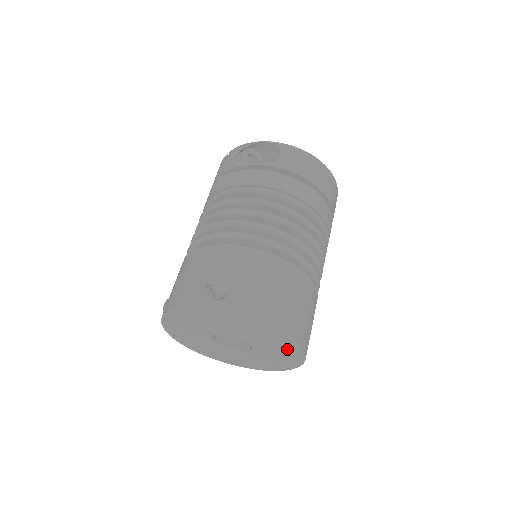
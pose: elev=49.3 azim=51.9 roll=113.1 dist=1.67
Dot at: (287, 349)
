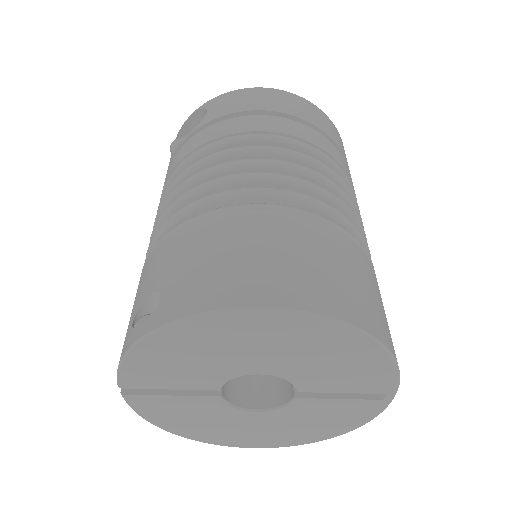
Dot at: (331, 343)
